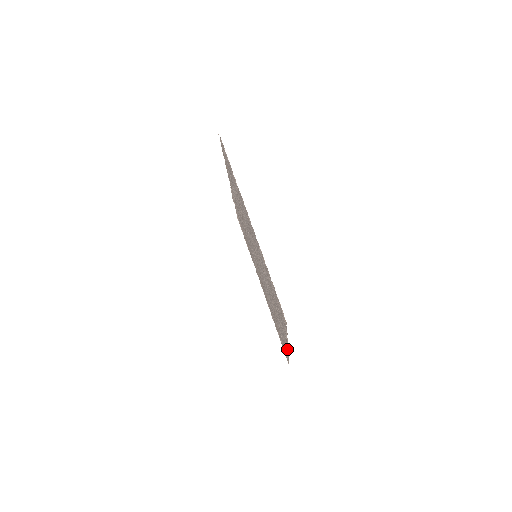
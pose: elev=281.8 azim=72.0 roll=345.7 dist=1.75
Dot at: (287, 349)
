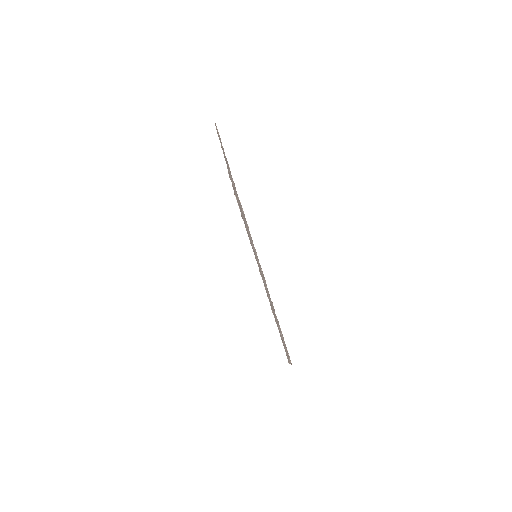
Dot at: (288, 359)
